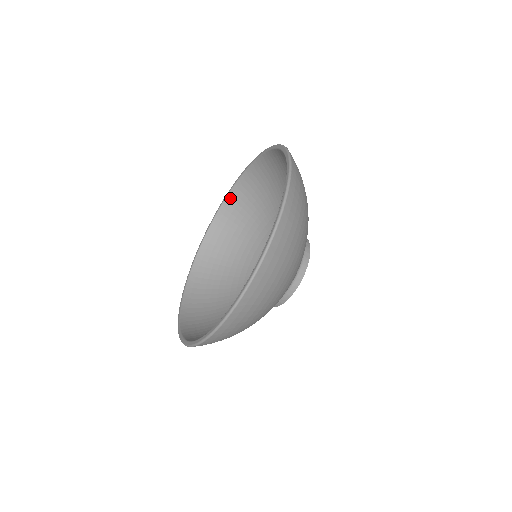
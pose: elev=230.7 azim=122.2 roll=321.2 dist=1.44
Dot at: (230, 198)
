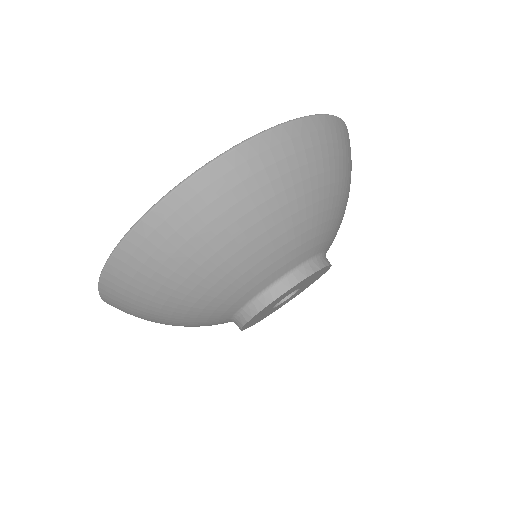
Dot at: occluded
